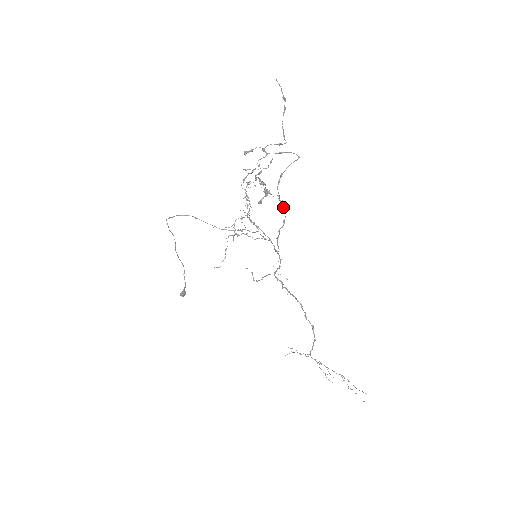
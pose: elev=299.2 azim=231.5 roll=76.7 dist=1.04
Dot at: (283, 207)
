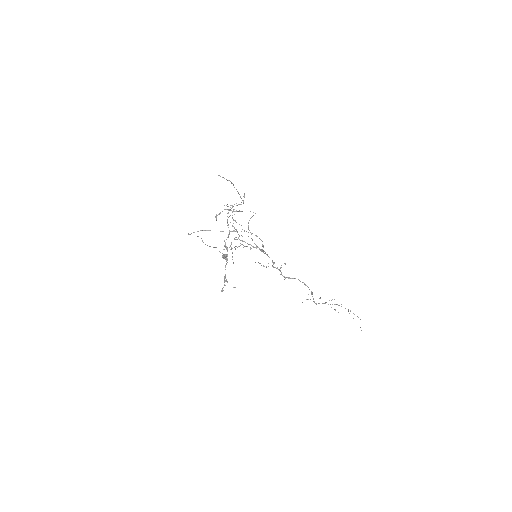
Dot at: occluded
